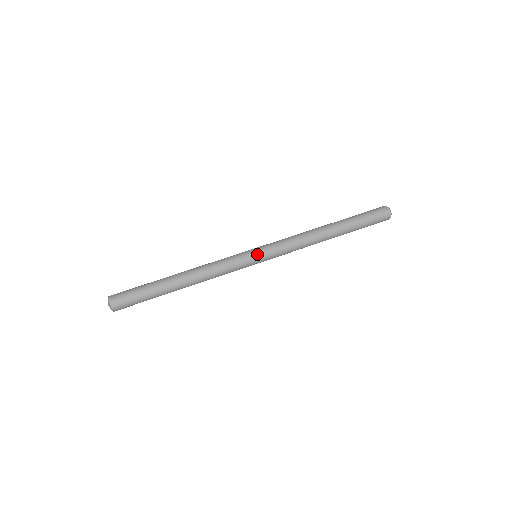
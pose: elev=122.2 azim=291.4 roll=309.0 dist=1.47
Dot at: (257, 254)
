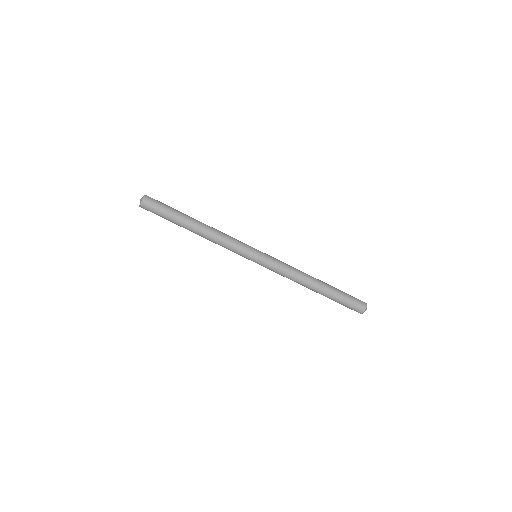
Dot at: (254, 261)
